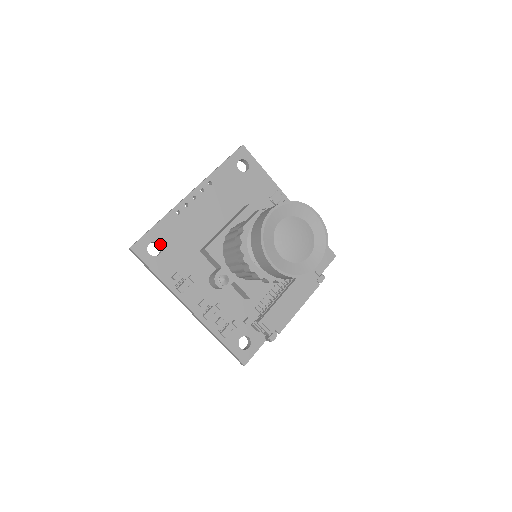
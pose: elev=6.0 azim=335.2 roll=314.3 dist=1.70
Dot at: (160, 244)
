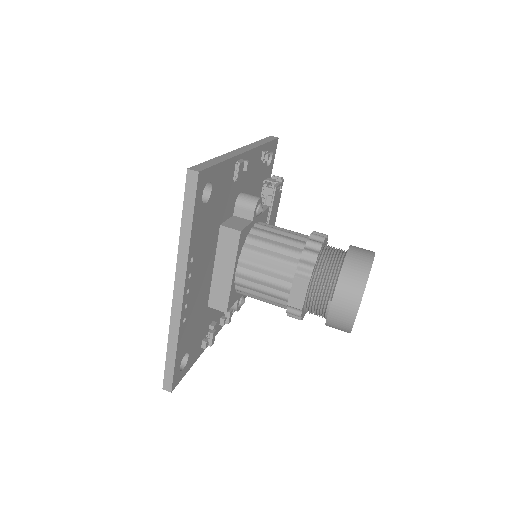
Dot at: occluded
